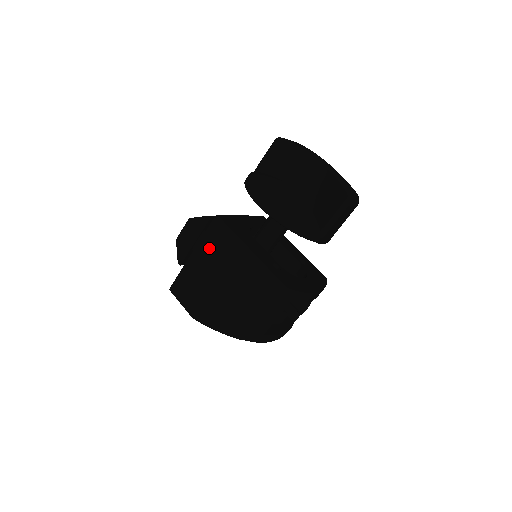
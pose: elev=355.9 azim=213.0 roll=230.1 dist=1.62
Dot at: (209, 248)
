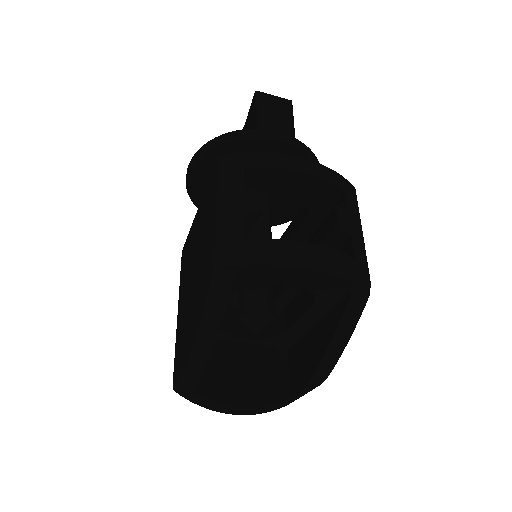
Dot at: (183, 278)
